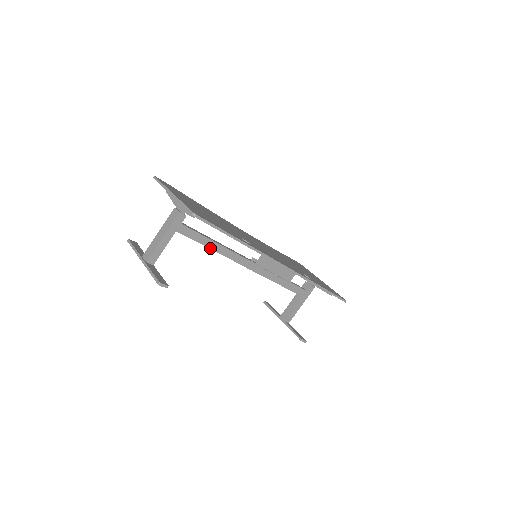
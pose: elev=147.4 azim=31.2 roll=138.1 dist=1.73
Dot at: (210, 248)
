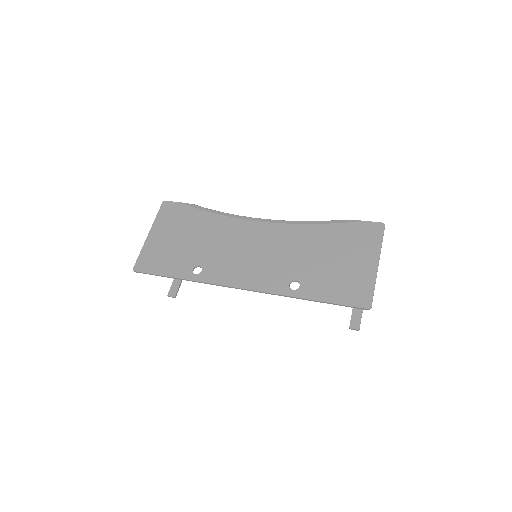
Dot at: occluded
